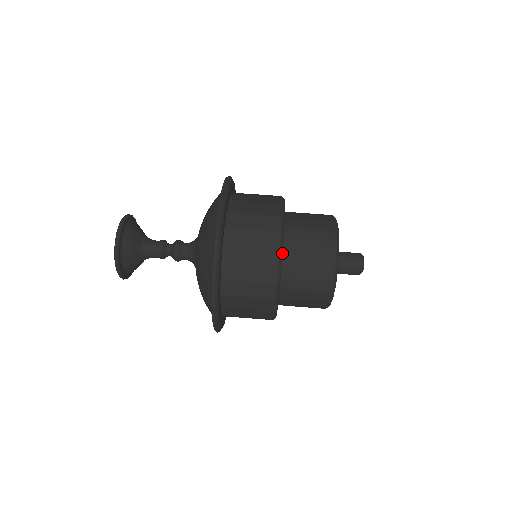
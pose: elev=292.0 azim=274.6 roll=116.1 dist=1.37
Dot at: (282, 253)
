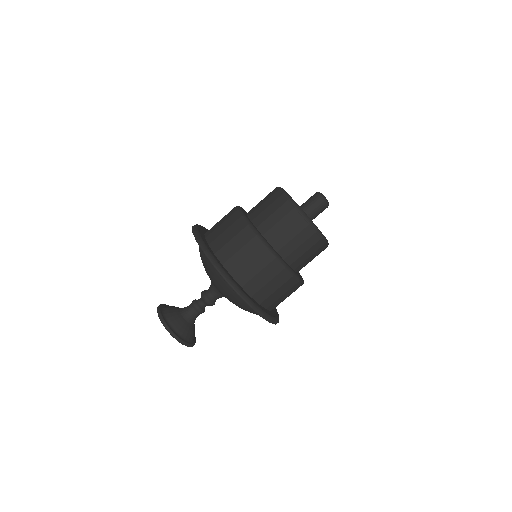
Dot at: (299, 278)
